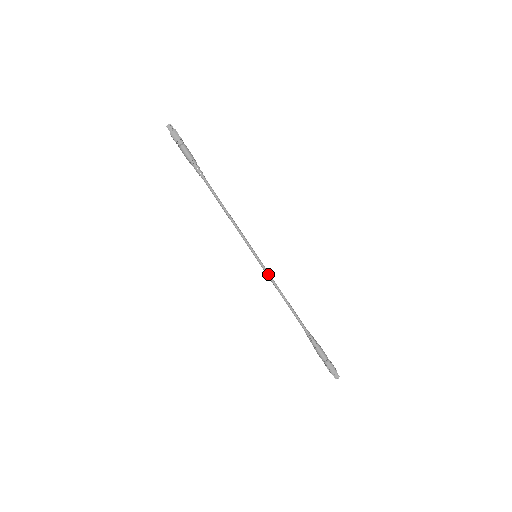
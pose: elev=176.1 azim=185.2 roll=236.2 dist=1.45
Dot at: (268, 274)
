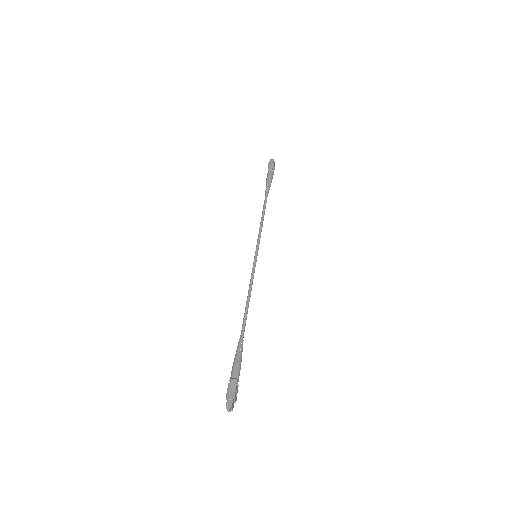
Dot at: (253, 272)
